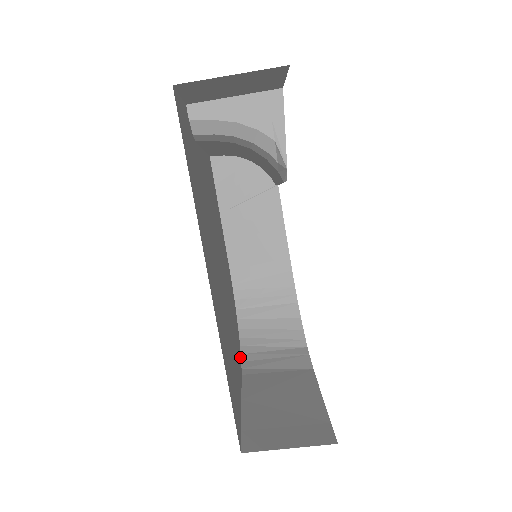
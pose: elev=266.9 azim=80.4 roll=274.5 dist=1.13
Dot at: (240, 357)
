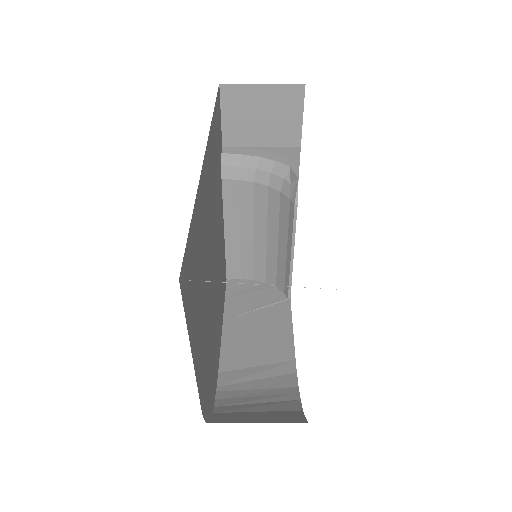
Dot at: (204, 413)
